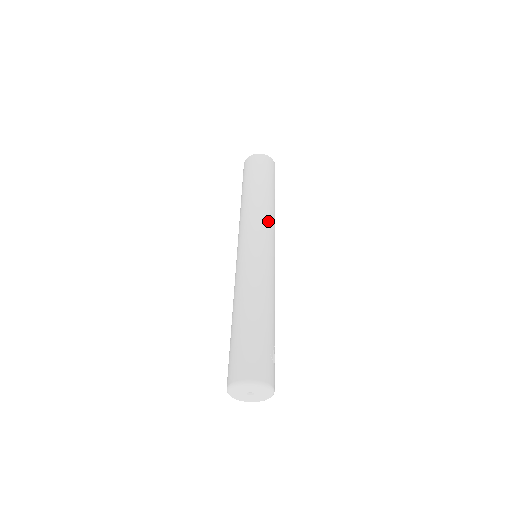
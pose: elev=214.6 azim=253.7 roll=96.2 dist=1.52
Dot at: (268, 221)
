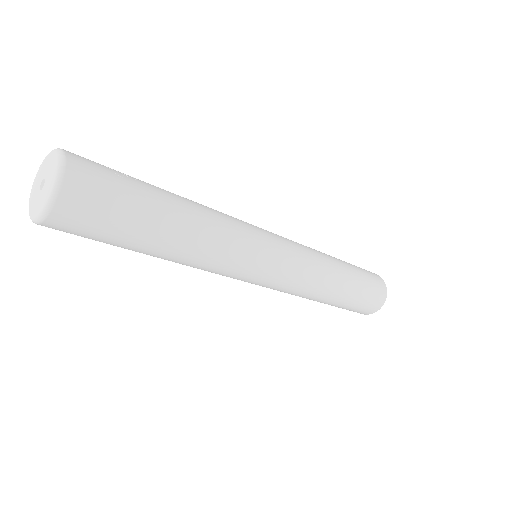
Dot at: occluded
